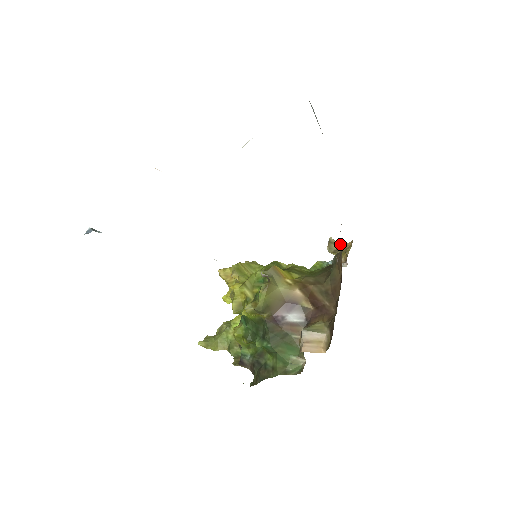
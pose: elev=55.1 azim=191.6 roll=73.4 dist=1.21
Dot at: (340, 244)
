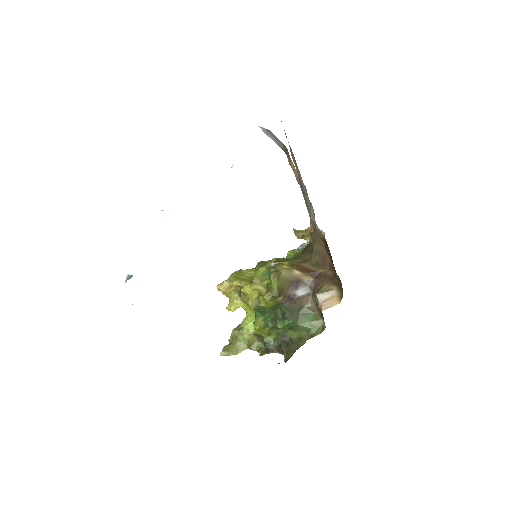
Dot at: (303, 231)
